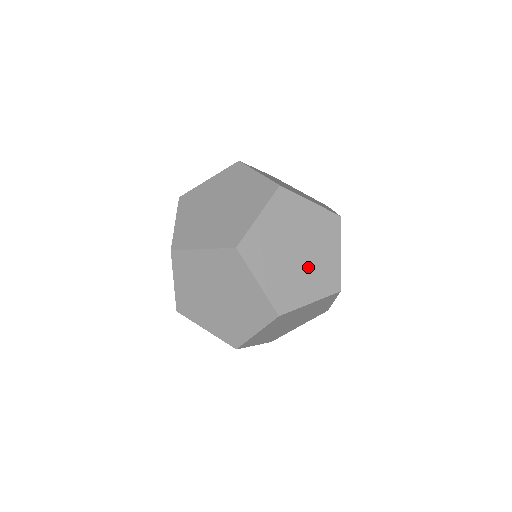
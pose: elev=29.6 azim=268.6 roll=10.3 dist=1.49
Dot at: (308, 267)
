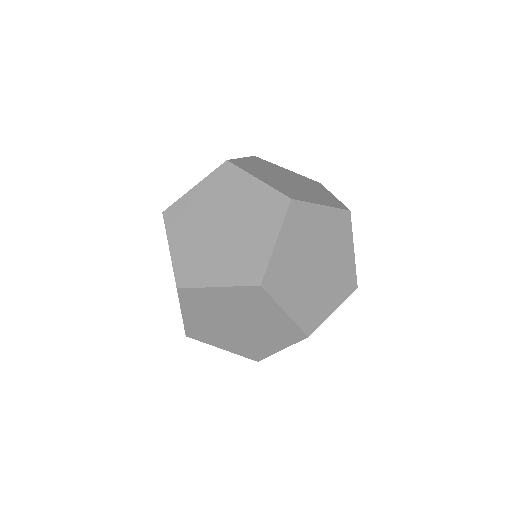
Dot at: occluded
